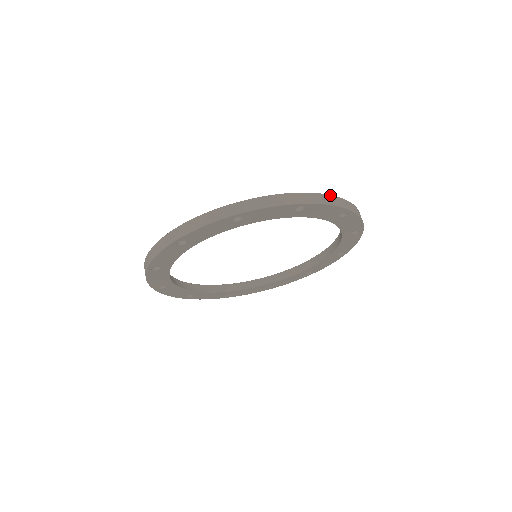
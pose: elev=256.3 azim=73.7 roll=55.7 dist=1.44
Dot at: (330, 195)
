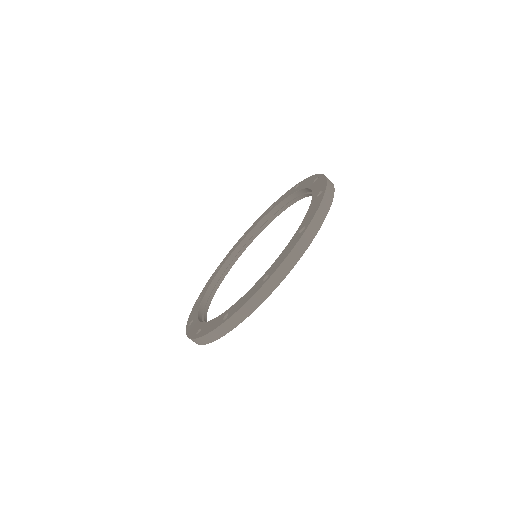
Dot at: (321, 204)
